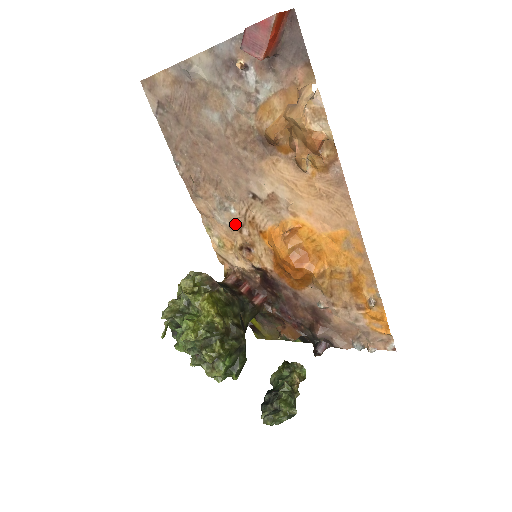
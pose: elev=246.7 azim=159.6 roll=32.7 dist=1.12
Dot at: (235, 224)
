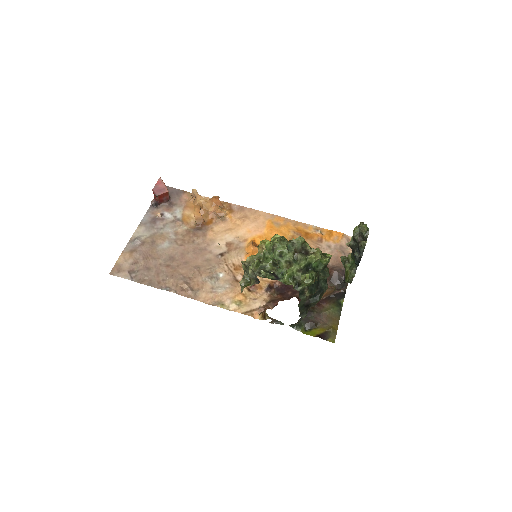
Dot at: (230, 280)
